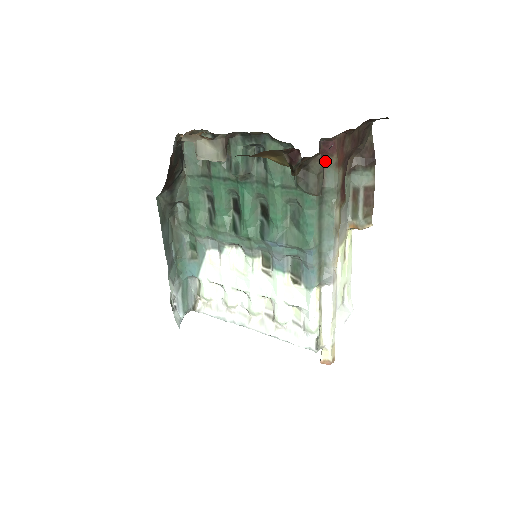
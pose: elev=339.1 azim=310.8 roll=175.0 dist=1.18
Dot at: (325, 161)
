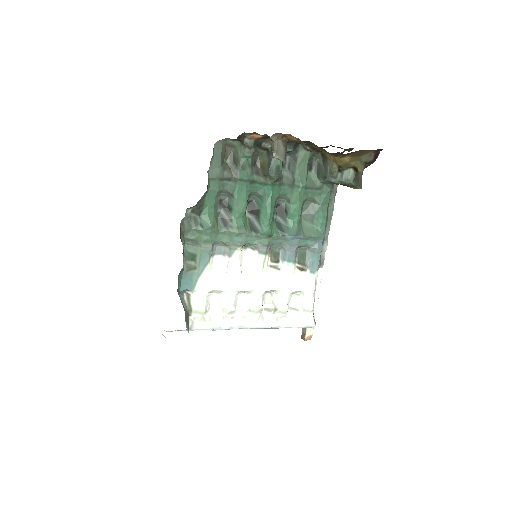
Dot at: occluded
